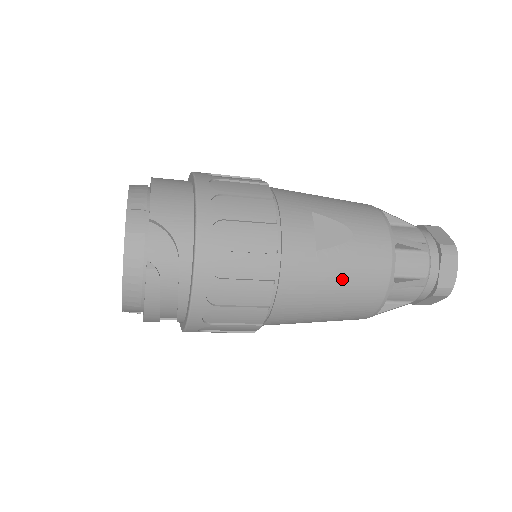
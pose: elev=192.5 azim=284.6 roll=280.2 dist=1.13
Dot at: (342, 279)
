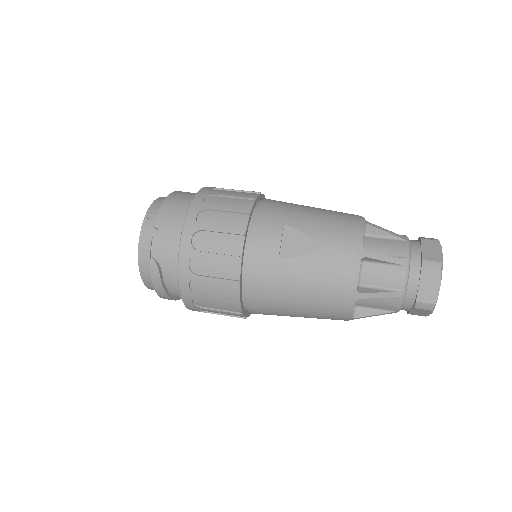
Dot at: (304, 285)
